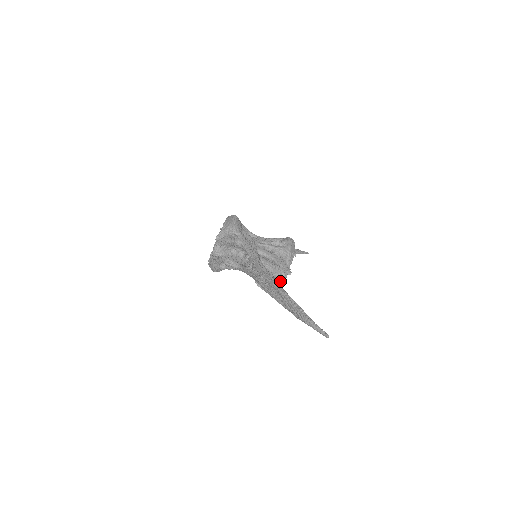
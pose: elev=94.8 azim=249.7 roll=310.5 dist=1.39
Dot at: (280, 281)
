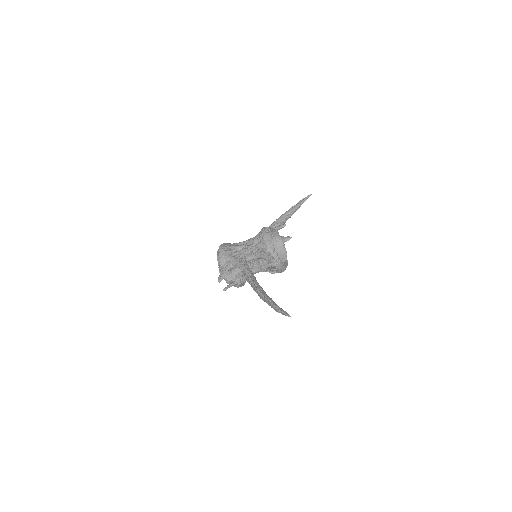
Dot at: (274, 269)
